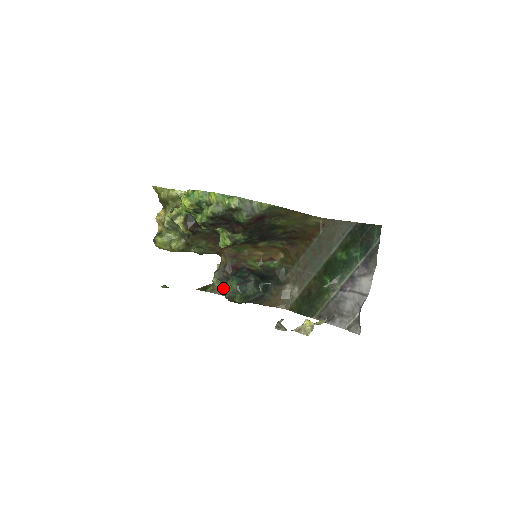
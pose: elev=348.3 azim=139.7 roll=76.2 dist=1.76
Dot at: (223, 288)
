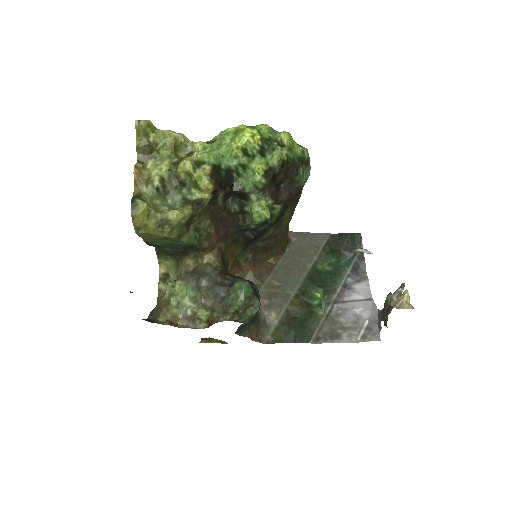
Dot at: (191, 313)
